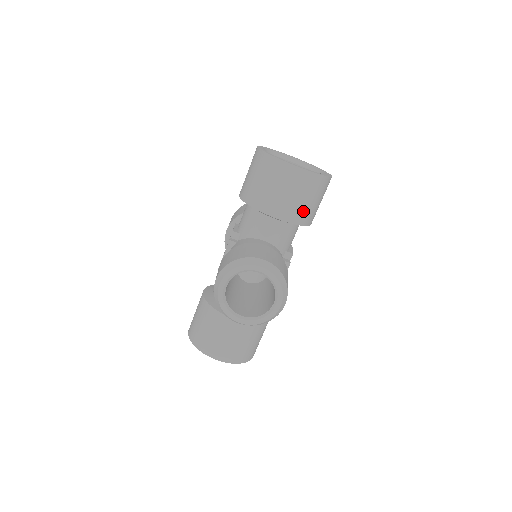
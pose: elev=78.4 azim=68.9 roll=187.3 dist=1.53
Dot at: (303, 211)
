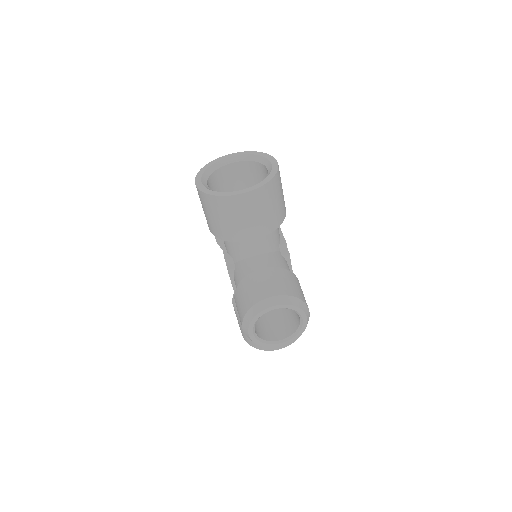
Dot at: (273, 217)
